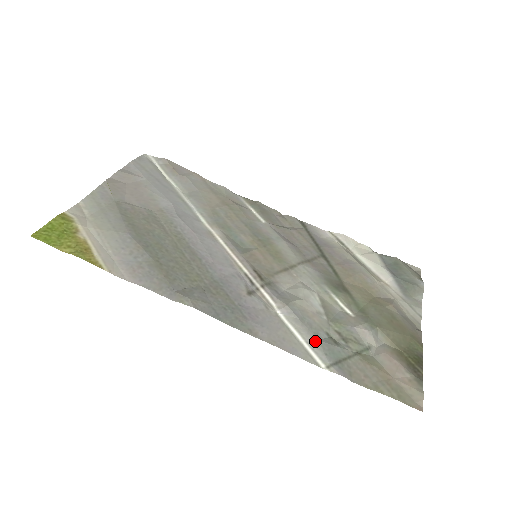
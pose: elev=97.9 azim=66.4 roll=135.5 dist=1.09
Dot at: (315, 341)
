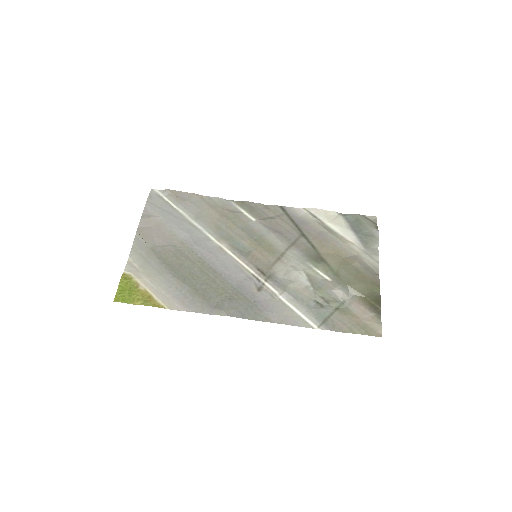
Dot at: (308, 311)
